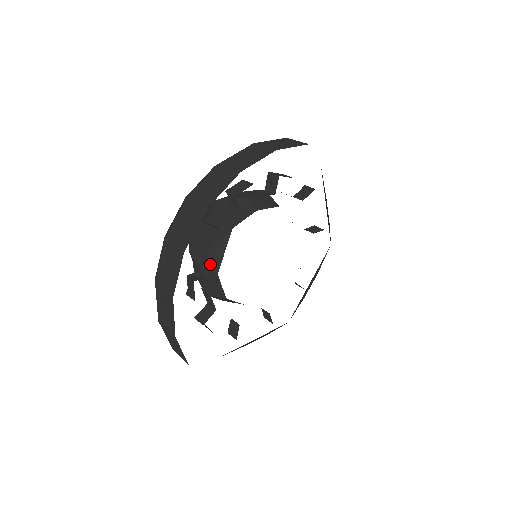
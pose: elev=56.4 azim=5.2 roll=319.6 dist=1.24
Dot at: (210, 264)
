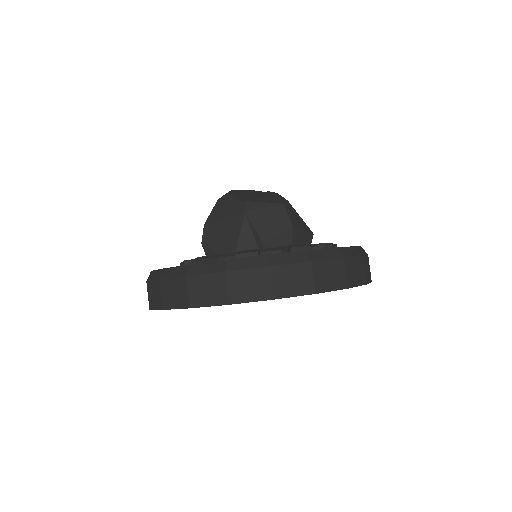
Dot at: occluded
